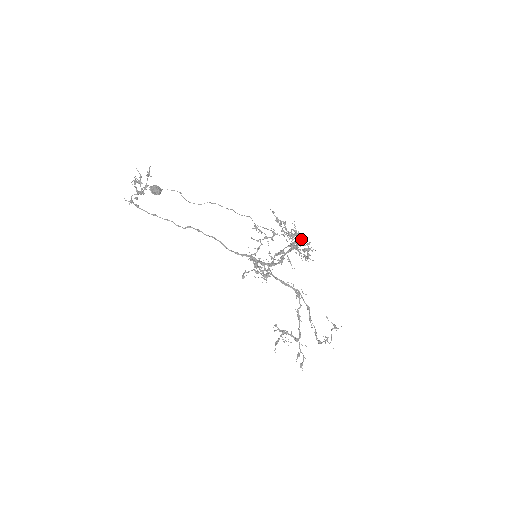
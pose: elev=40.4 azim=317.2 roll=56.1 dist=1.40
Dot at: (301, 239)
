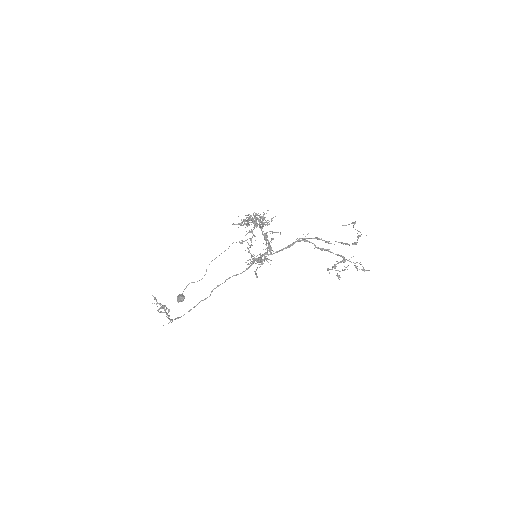
Dot at: (251, 218)
